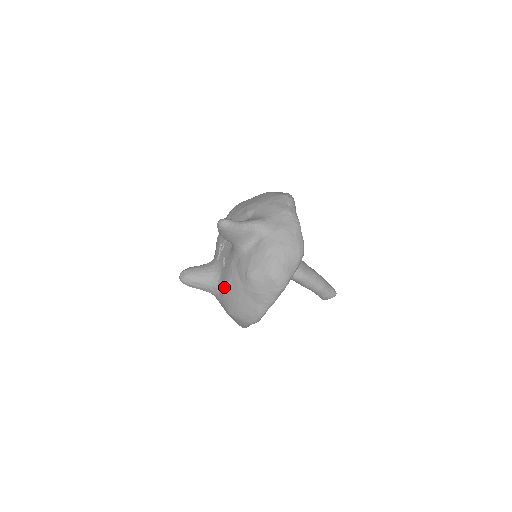
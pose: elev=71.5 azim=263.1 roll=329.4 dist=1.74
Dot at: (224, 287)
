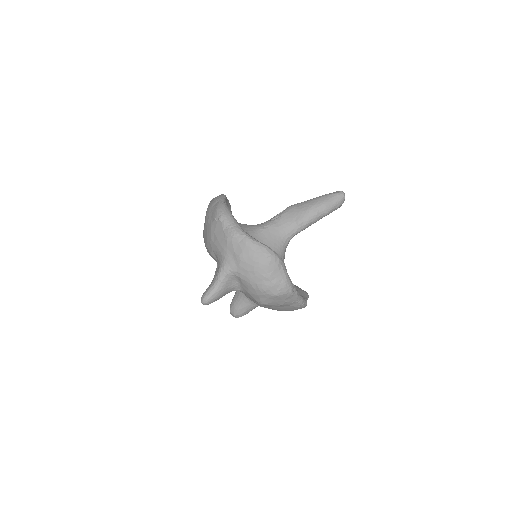
Dot at: occluded
